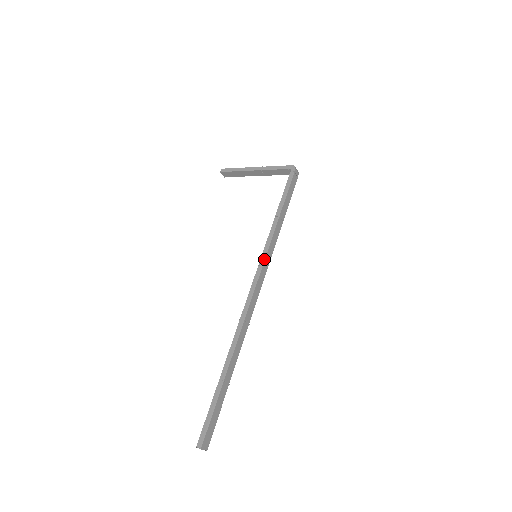
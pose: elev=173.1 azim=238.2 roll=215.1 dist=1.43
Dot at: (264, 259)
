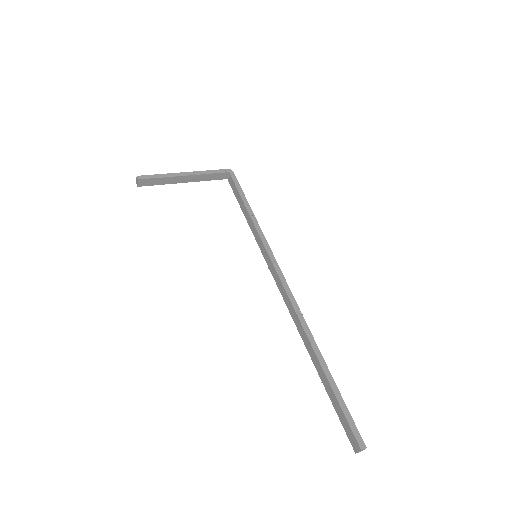
Dot at: (273, 255)
